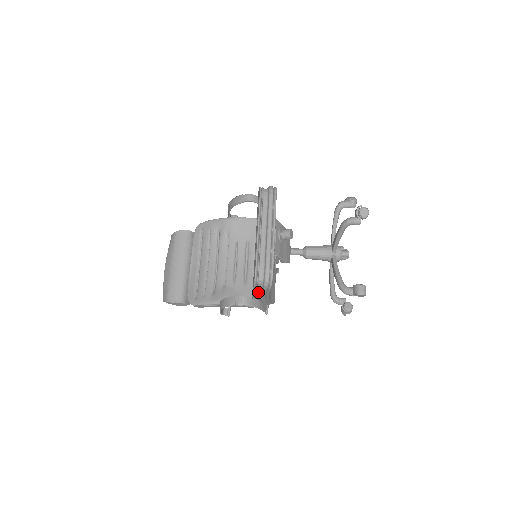
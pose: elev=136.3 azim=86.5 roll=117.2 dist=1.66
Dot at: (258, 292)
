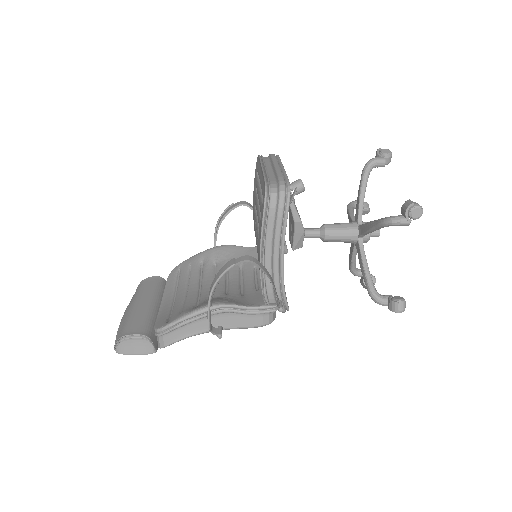
Dot at: (269, 237)
